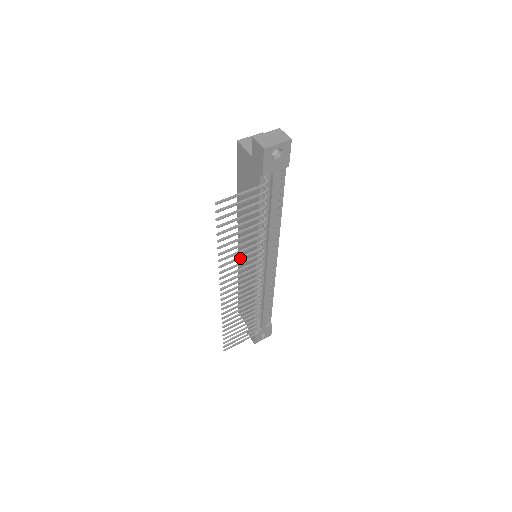
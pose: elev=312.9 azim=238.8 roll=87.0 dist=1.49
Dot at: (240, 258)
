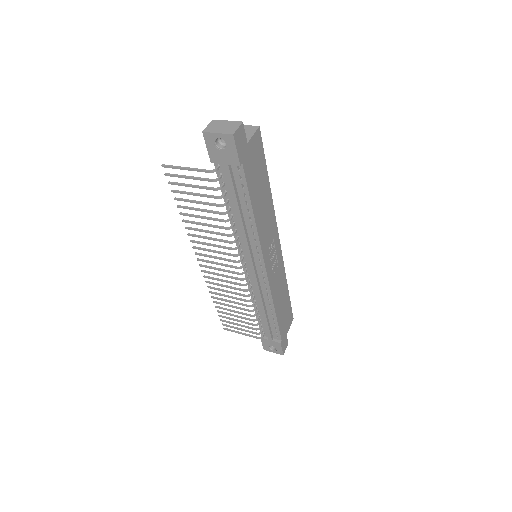
Dot at: (208, 238)
